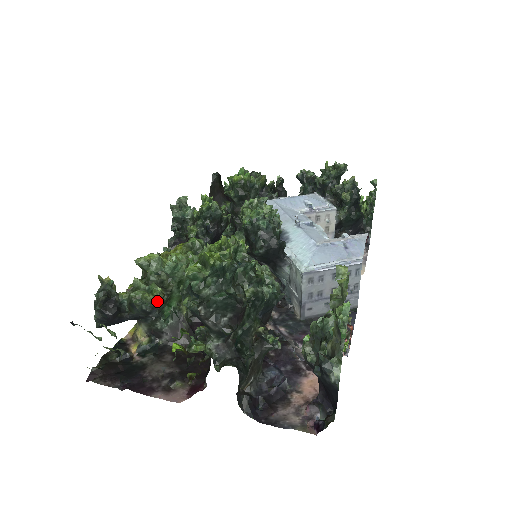
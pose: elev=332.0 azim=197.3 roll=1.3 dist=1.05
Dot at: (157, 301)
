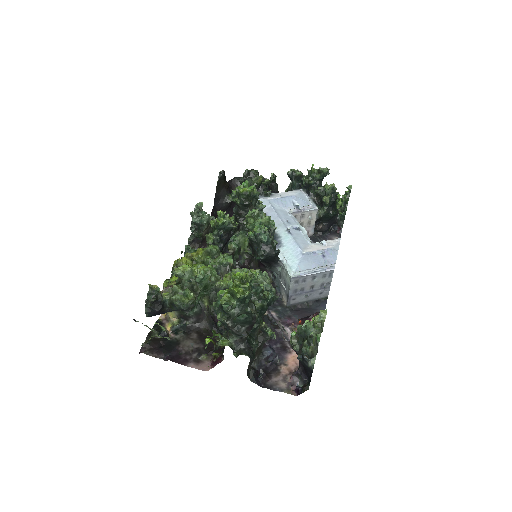
Dot at: (191, 303)
